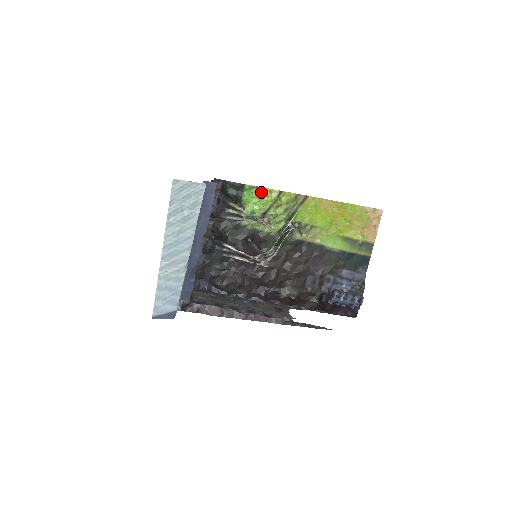
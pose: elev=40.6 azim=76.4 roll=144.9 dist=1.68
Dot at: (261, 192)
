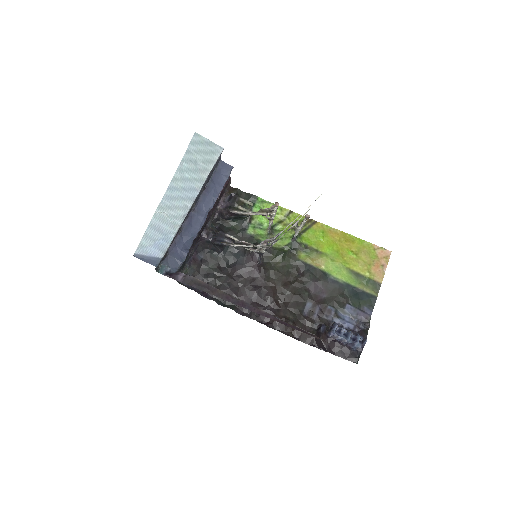
Dot at: occluded
